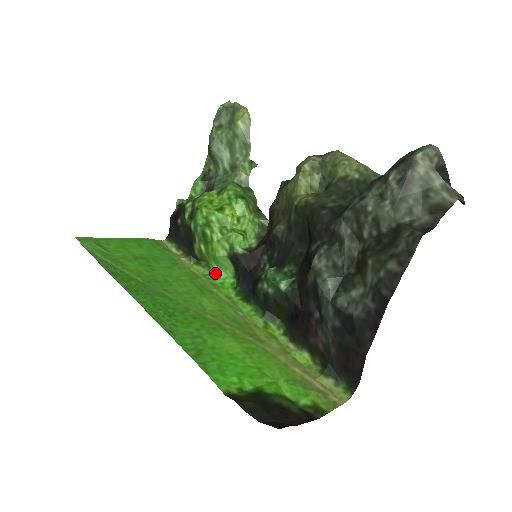
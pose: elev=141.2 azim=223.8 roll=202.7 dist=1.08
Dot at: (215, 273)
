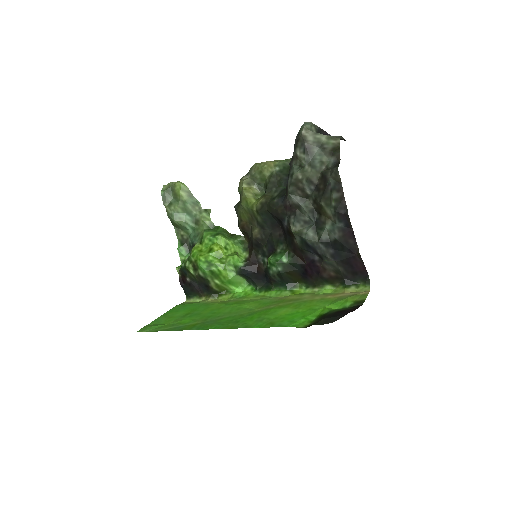
Dot at: (236, 292)
